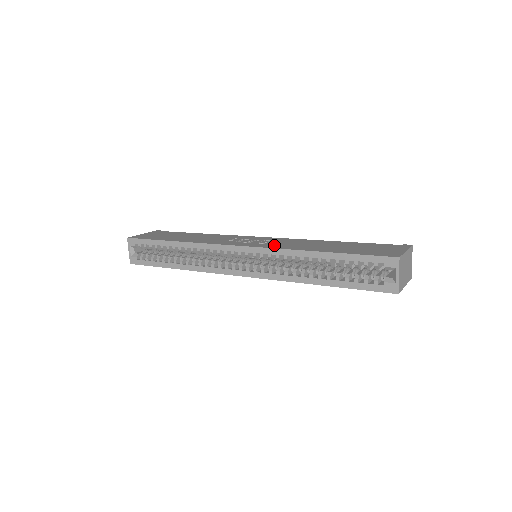
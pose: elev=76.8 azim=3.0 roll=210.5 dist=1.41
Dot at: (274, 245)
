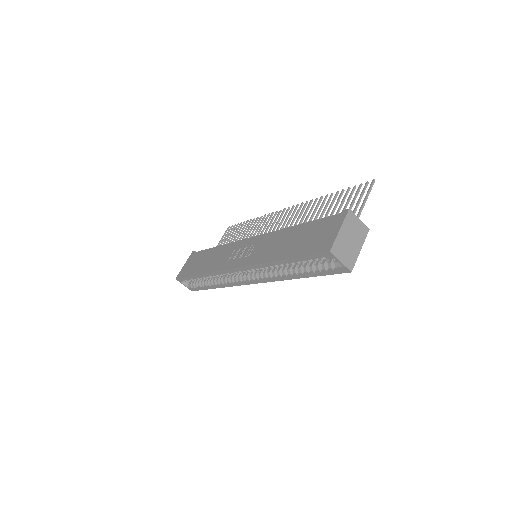
Dot at: (254, 257)
